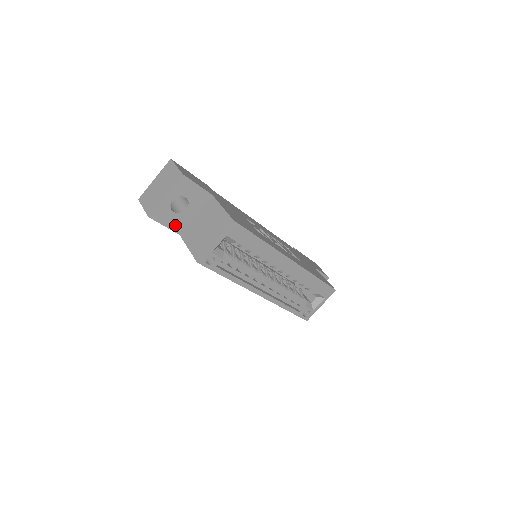
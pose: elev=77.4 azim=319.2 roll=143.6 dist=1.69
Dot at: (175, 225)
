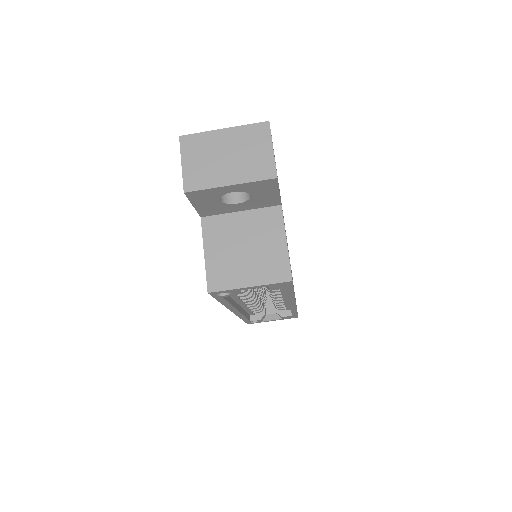
Dot at: (206, 209)
